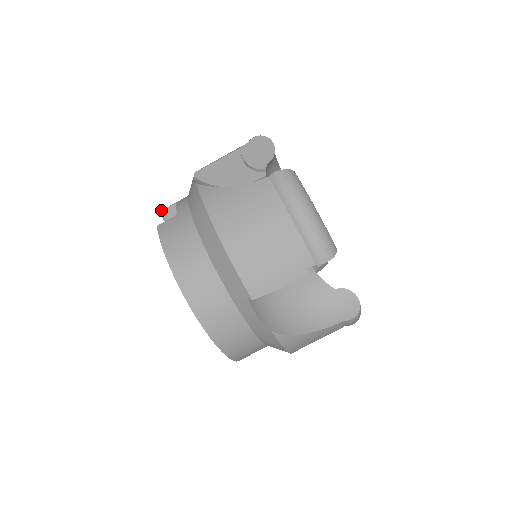
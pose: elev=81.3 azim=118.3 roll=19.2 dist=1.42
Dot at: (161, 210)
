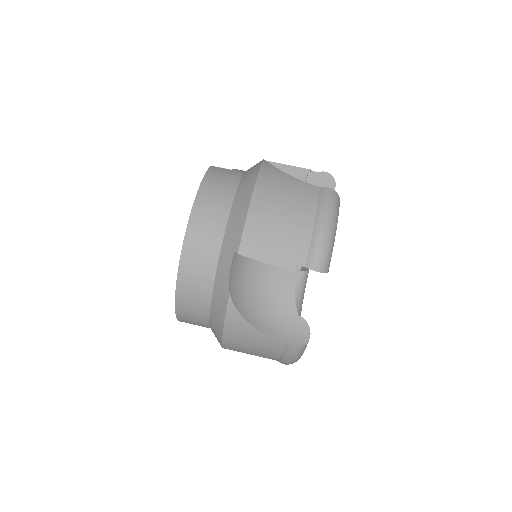
Dot at: (220, 167)
